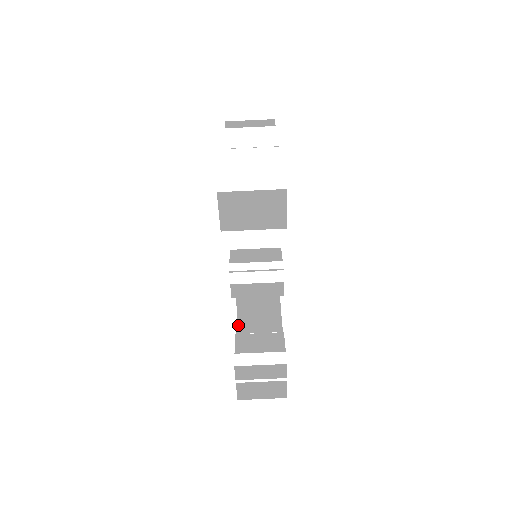
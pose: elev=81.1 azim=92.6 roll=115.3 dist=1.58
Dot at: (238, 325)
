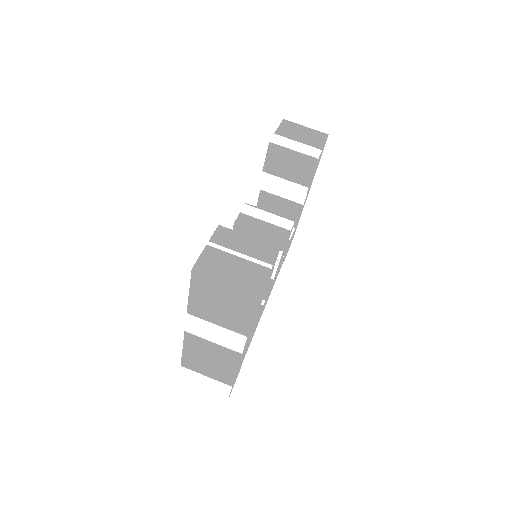
Dot at: occluded
